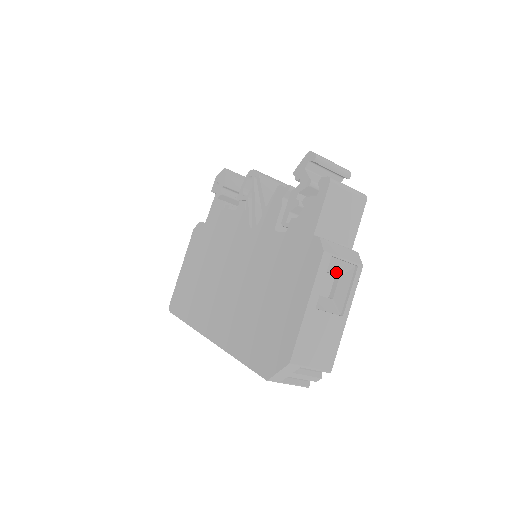
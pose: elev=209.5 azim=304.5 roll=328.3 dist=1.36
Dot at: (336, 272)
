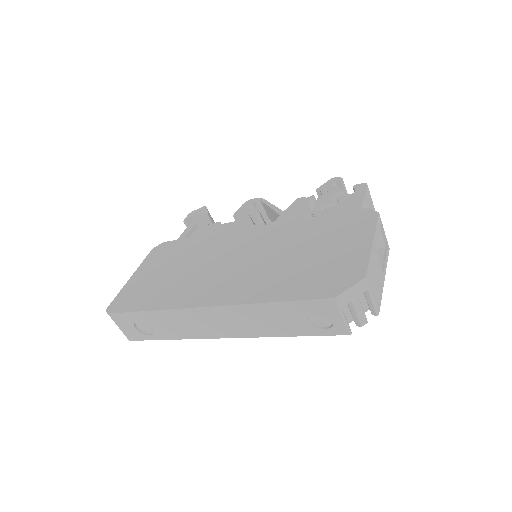
Dot at: occluded
